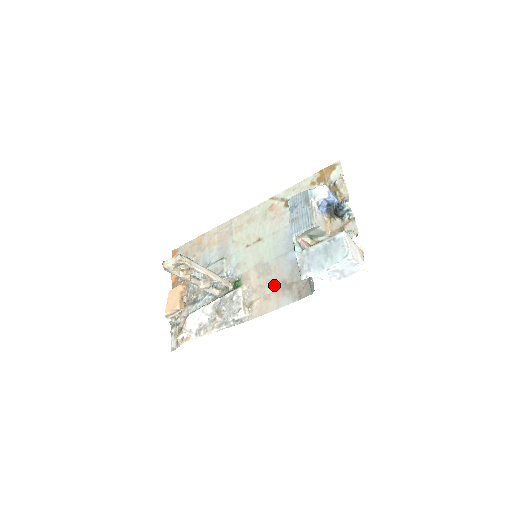
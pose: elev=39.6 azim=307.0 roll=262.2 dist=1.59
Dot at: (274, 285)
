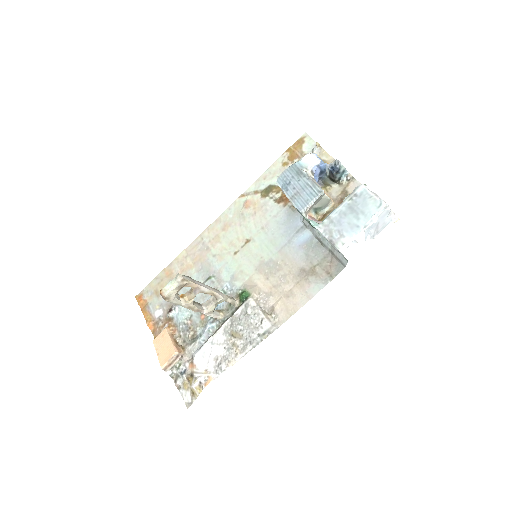
Dot at: (292, 278)
